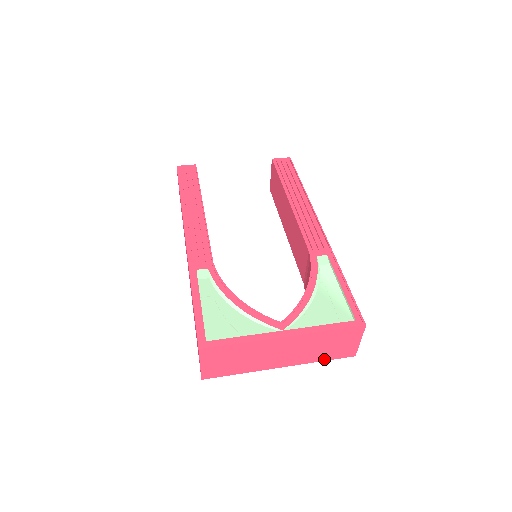
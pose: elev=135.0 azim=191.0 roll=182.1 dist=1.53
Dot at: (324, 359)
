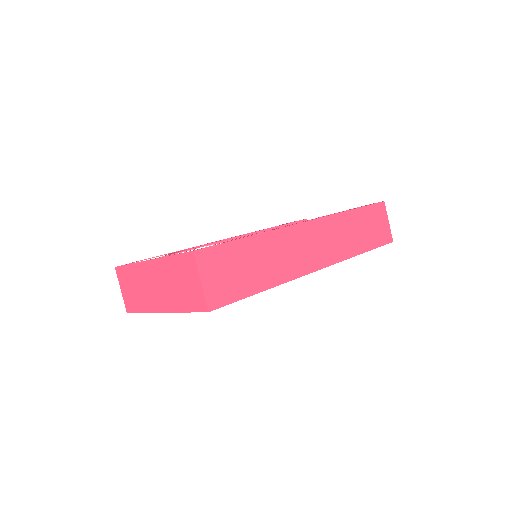
Dot at: (186, 309)
